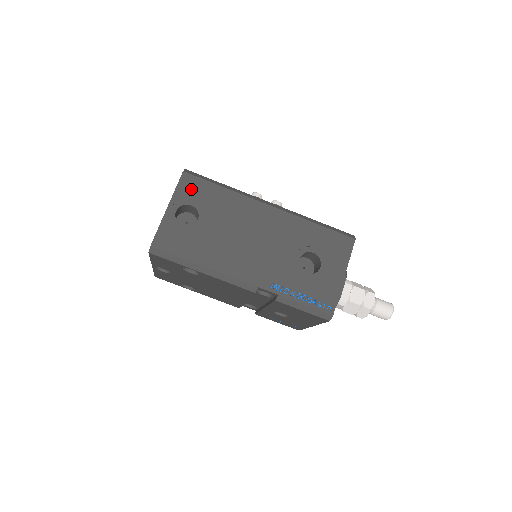
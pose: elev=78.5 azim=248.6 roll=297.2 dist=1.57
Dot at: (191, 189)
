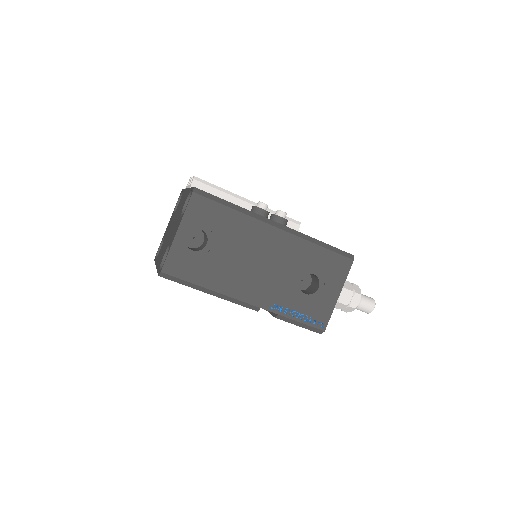
Dot at: (201, 212)
